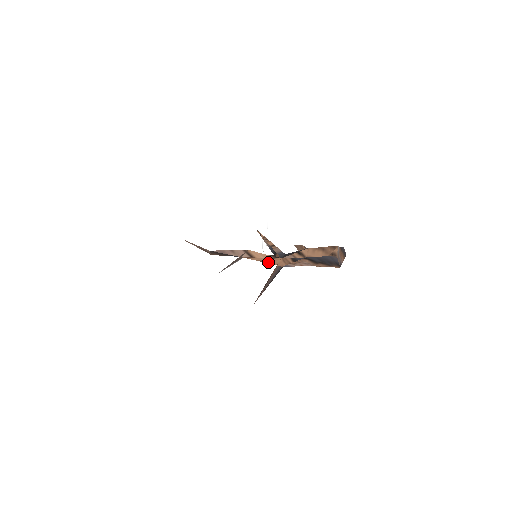
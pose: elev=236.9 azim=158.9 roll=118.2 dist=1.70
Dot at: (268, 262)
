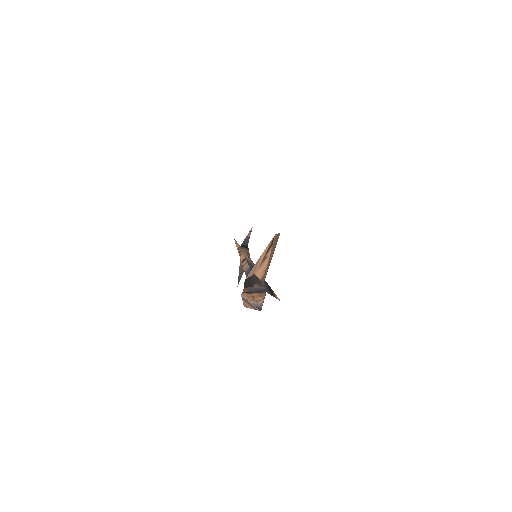
Dot at: occluded
